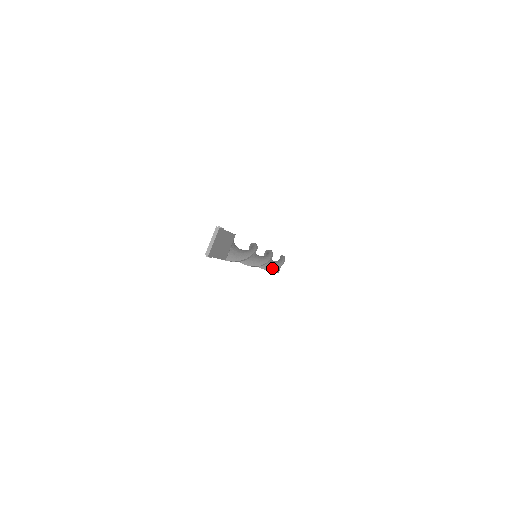
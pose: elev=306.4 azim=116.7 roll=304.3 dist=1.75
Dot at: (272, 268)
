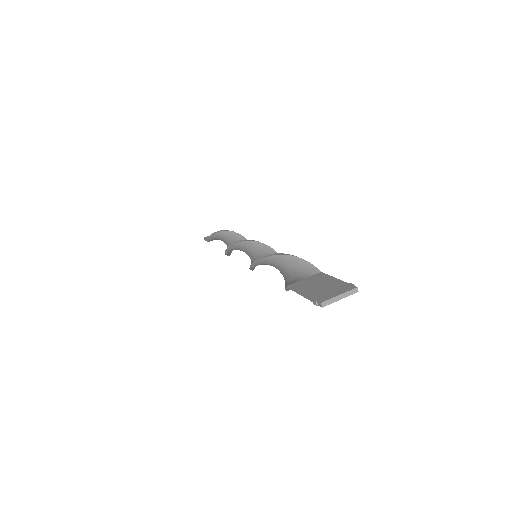
Dot at: occluded
